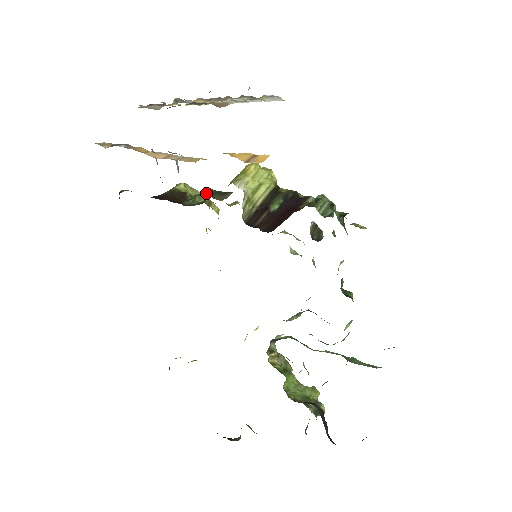
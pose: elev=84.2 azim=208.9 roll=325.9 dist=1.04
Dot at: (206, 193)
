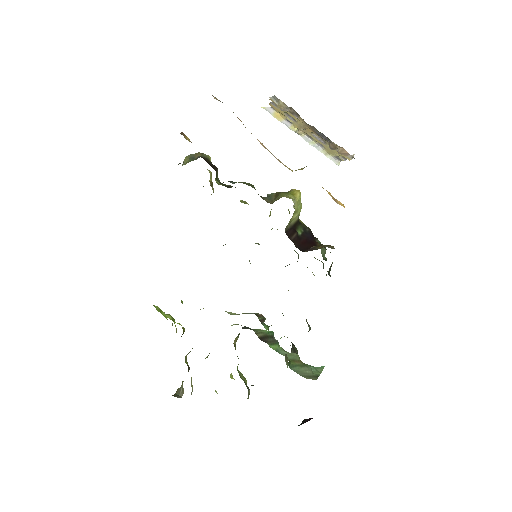
Dot at: (253, 187)
